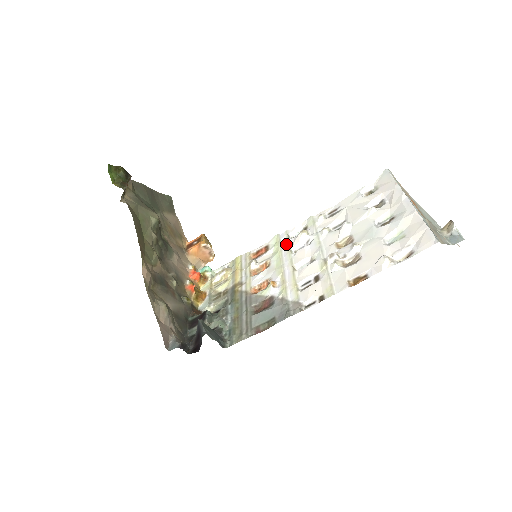
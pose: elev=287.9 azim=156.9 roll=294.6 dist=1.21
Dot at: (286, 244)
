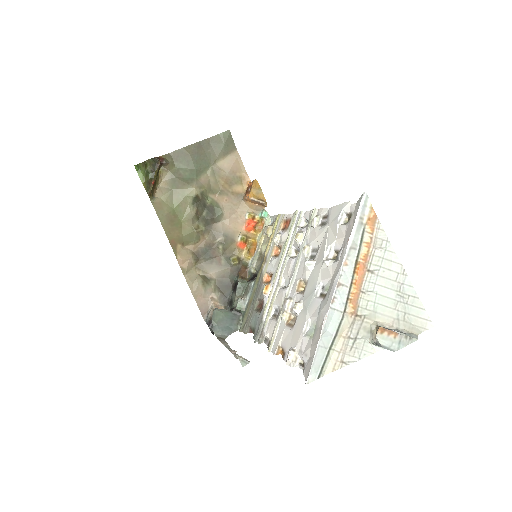
Dot at: (293, 235)
